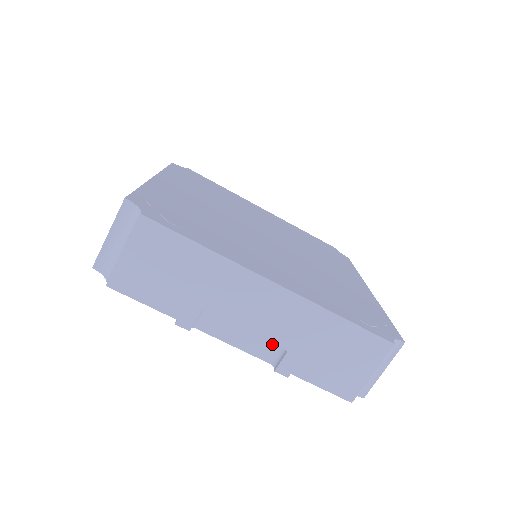
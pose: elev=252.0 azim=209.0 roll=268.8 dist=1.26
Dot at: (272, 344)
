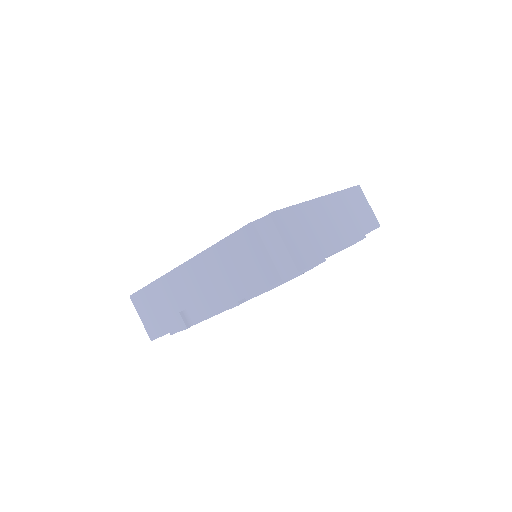
Dot at: (222, 295)
